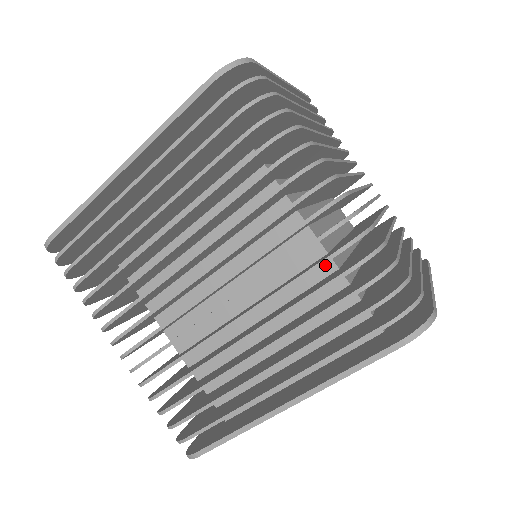
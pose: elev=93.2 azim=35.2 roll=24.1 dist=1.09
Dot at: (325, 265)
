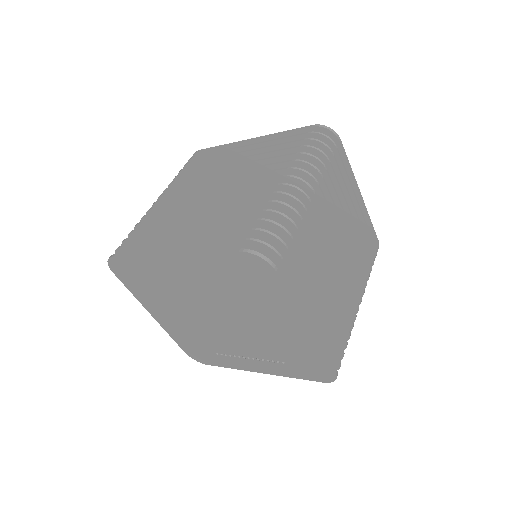
Dot at: occluded
